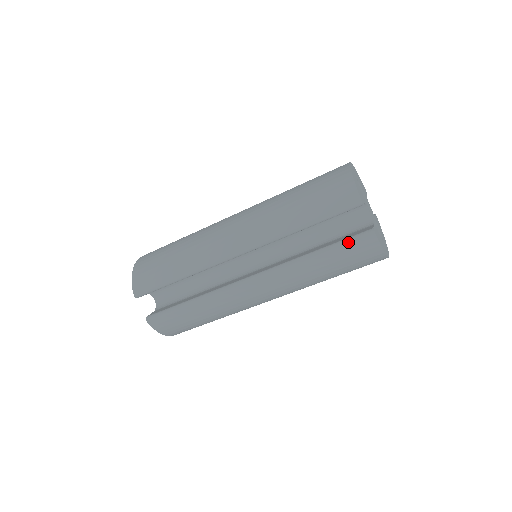
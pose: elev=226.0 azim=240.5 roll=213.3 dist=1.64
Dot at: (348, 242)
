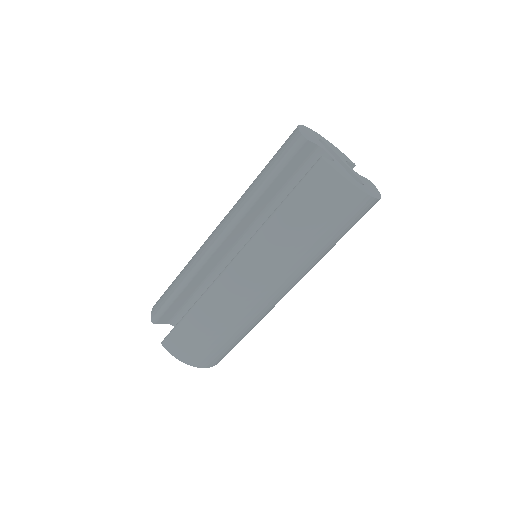
Dot at: (302, 180)
